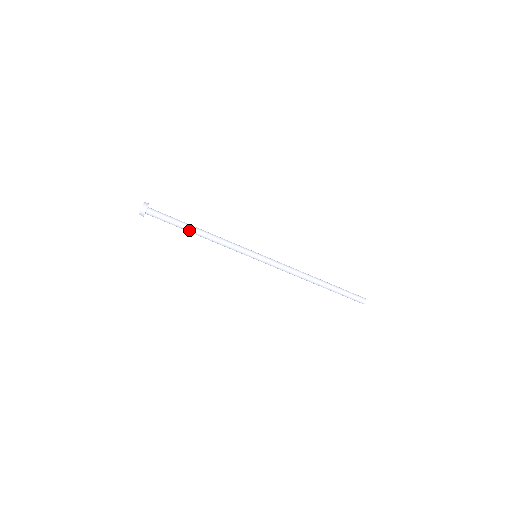
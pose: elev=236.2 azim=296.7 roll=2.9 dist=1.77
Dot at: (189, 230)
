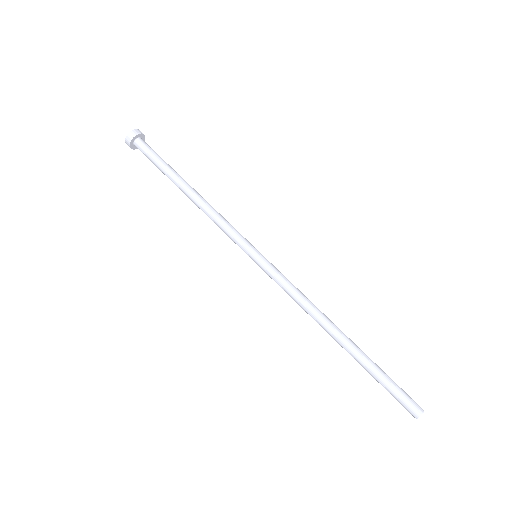
Dot at: (182, 179)
